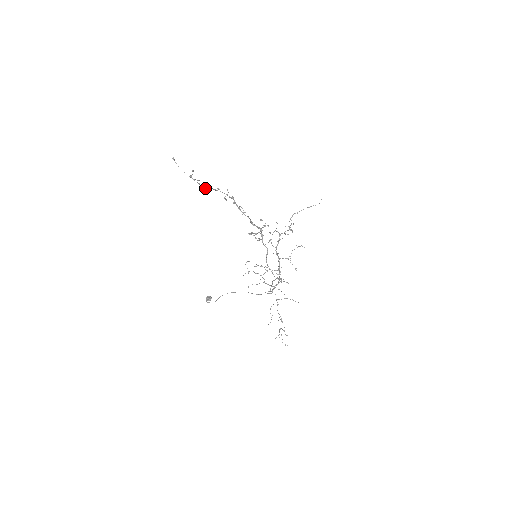
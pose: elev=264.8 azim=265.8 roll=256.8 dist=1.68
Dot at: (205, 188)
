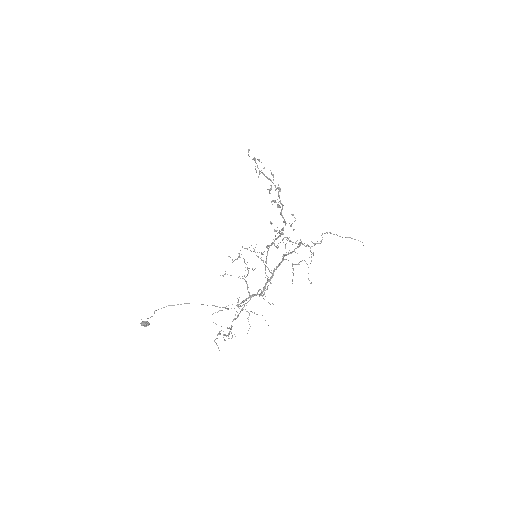
Dot at: occluded
